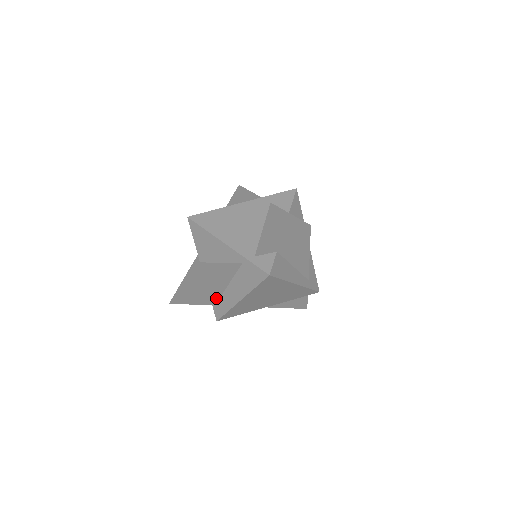
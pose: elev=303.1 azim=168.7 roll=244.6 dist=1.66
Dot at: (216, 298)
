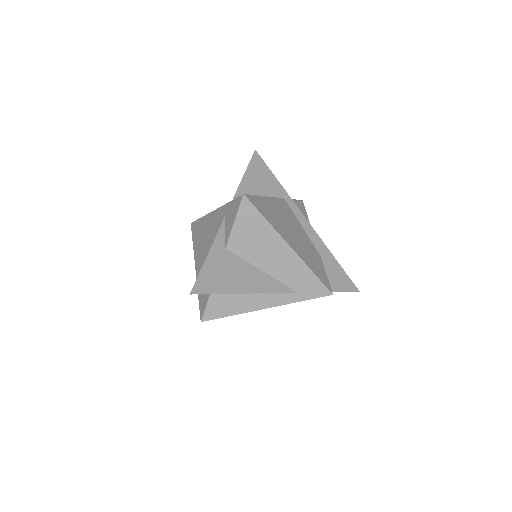
Dot at: occluded
